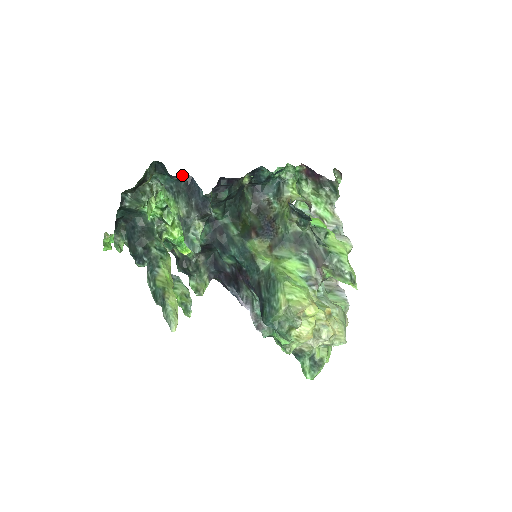
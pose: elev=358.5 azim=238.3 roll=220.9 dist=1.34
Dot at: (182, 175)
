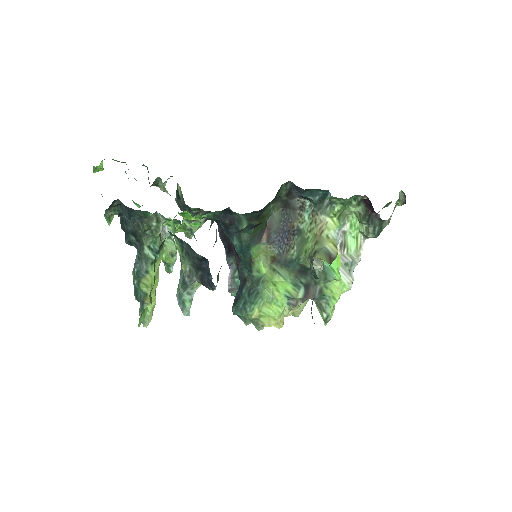
Dot at: (197, 254)
